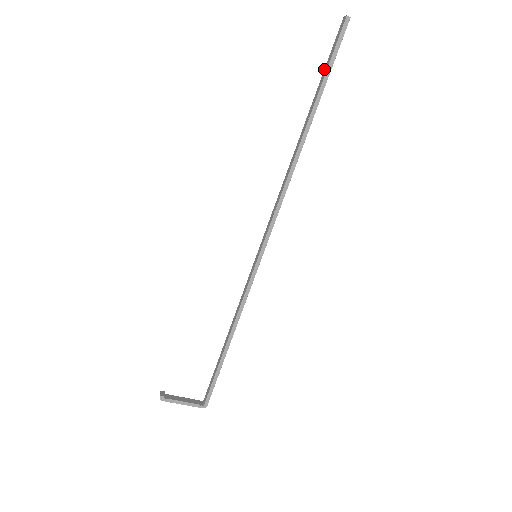
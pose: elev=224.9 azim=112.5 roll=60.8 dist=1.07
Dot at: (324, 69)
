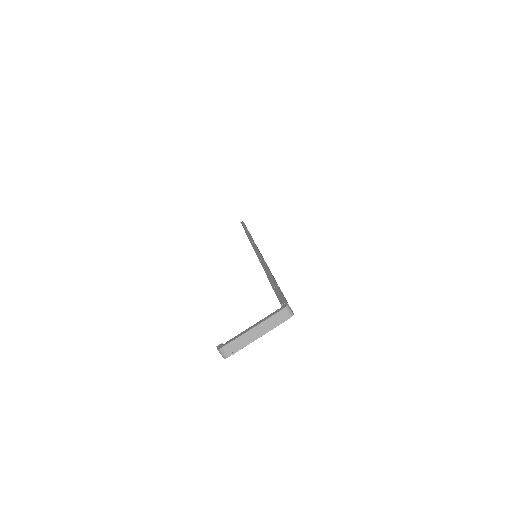
Dot at: occluded
